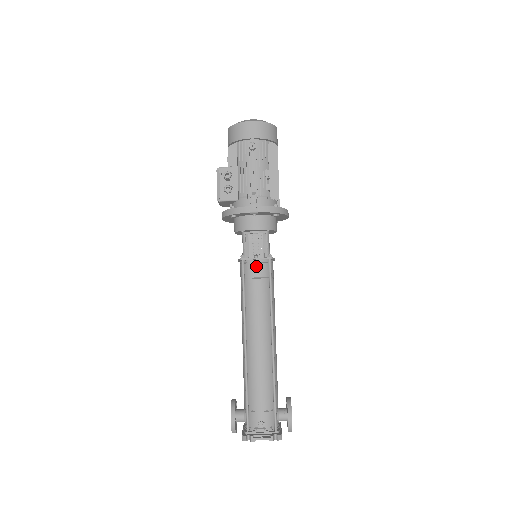
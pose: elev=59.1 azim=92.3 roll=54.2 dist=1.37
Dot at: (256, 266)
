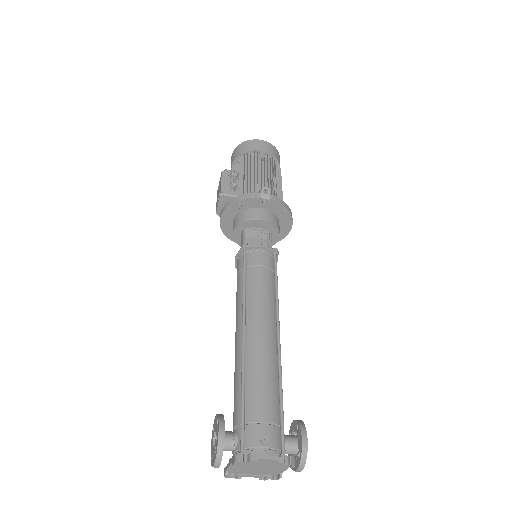
Dot at: (261, 255)
